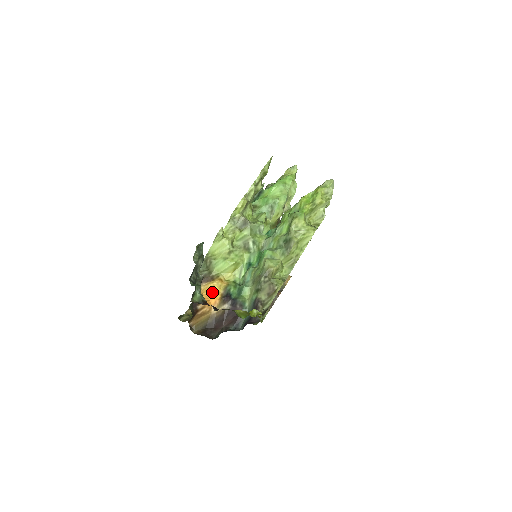
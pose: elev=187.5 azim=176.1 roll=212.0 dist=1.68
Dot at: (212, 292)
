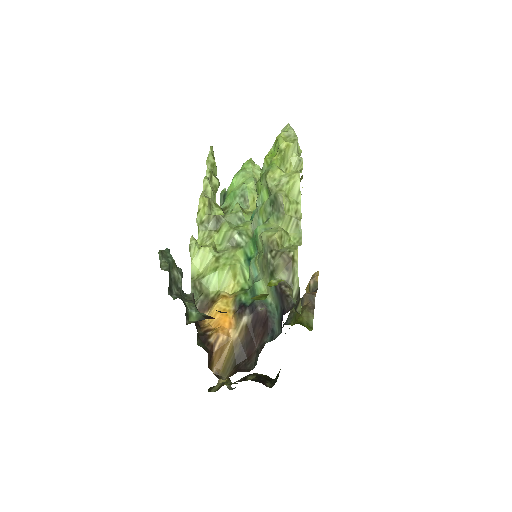
Dot at: (220, 315)
